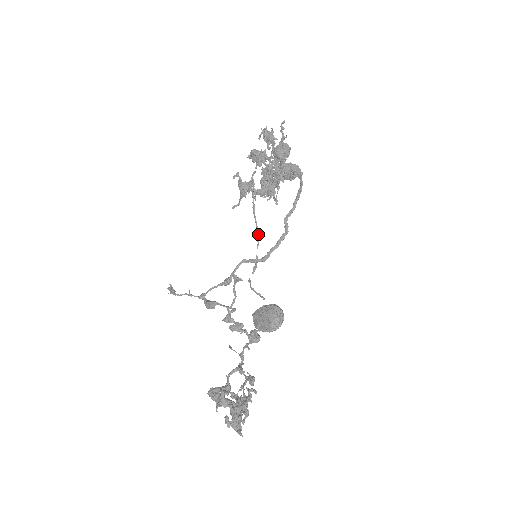
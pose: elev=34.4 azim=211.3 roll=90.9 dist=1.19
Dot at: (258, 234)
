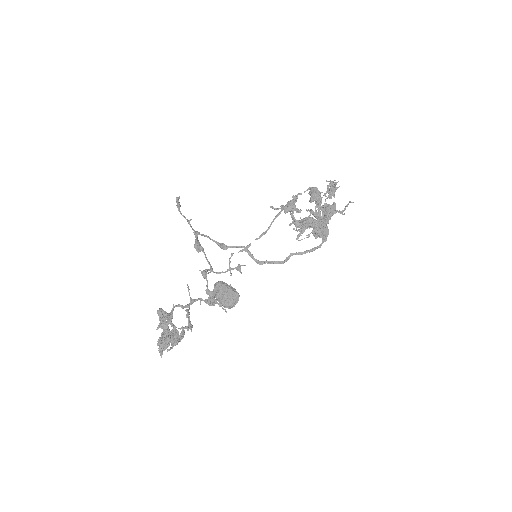
Dot at: occluded
